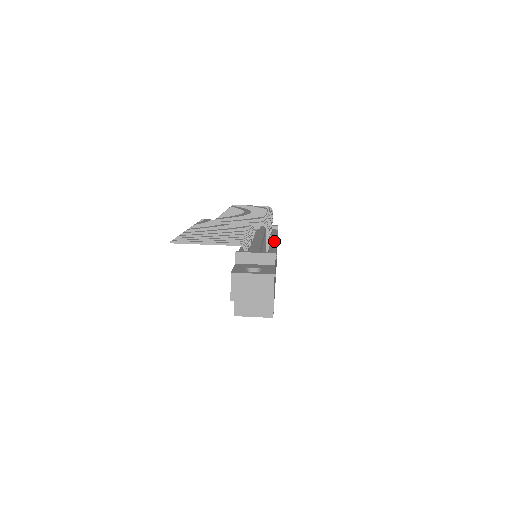
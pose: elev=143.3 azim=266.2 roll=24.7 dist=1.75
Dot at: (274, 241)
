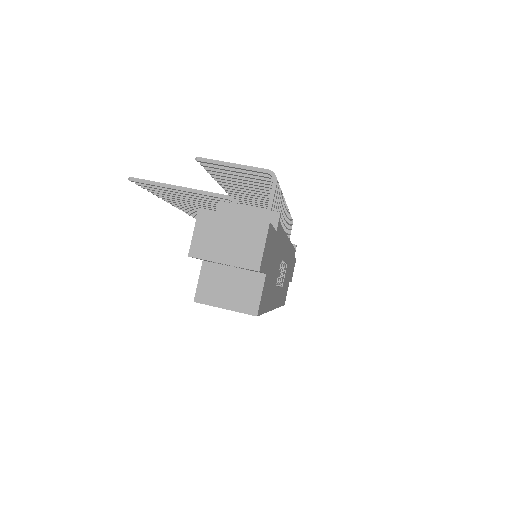
Dot at: occluded
